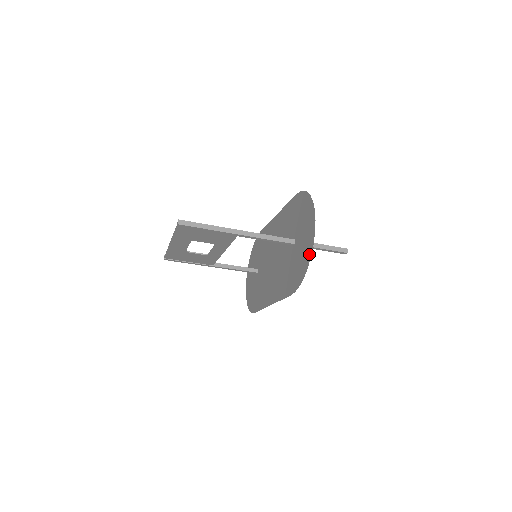
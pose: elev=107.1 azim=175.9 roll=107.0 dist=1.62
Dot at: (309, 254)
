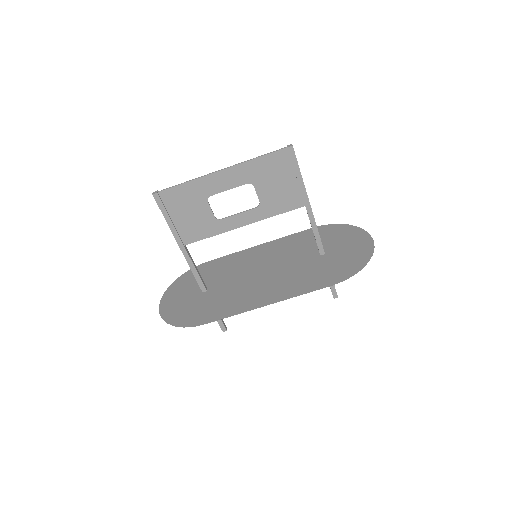
Dot at: (368, 253)
